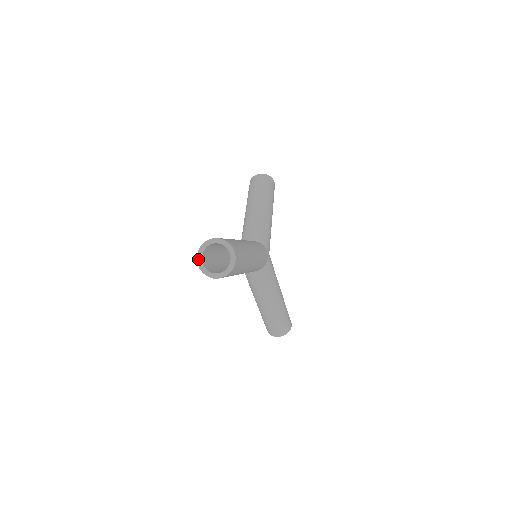
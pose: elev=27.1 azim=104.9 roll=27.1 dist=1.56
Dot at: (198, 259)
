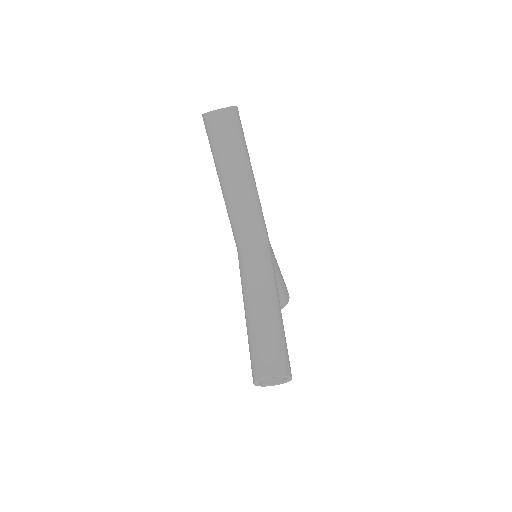
Dot at: occluded
